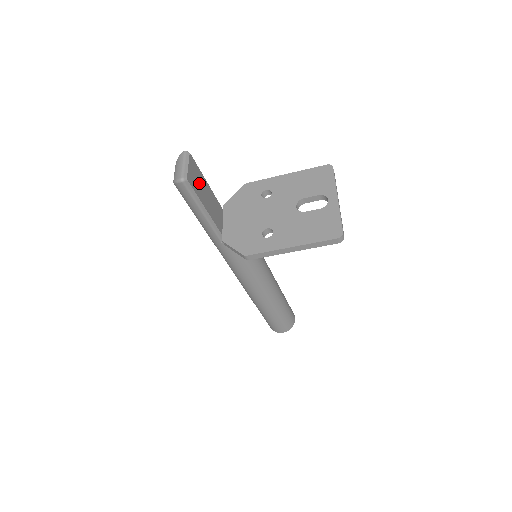
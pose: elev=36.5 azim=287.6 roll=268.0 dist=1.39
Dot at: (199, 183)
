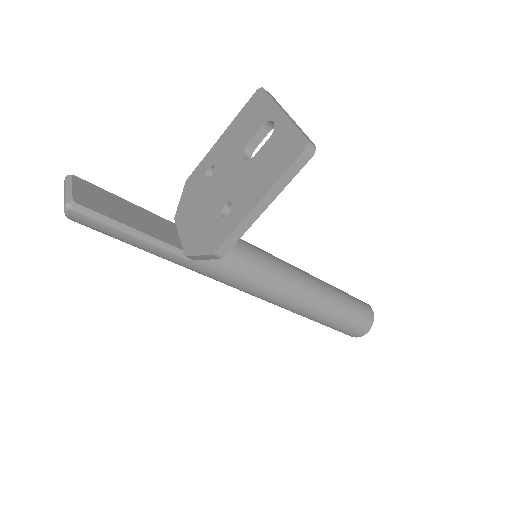
Dot at: (106, 203)
